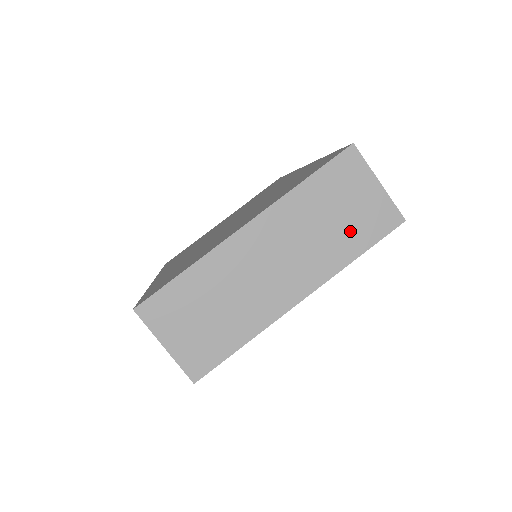
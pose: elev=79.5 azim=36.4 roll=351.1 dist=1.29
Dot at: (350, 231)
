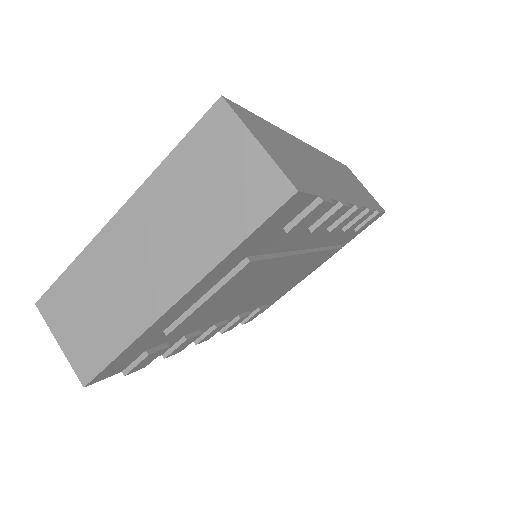
Dot at: (225, 212)
